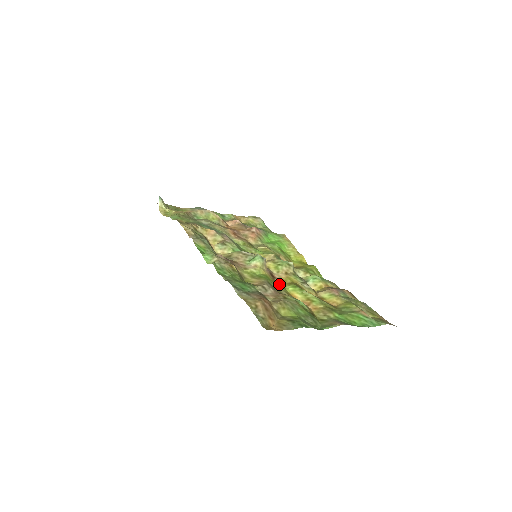
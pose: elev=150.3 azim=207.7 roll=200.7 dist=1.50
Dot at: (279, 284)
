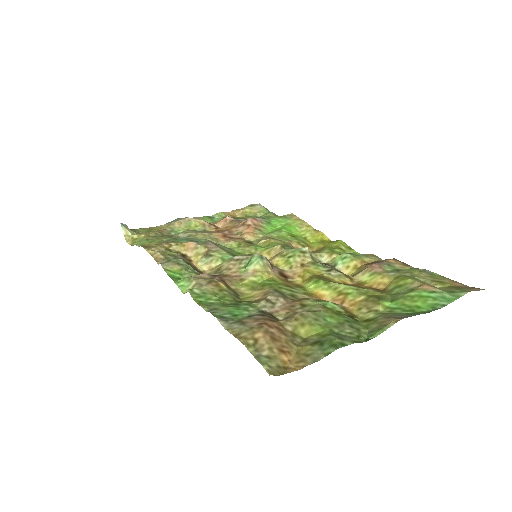
Dot at: (294, 285)
